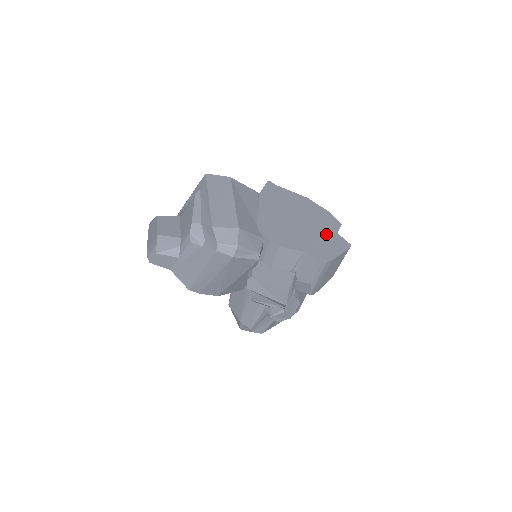
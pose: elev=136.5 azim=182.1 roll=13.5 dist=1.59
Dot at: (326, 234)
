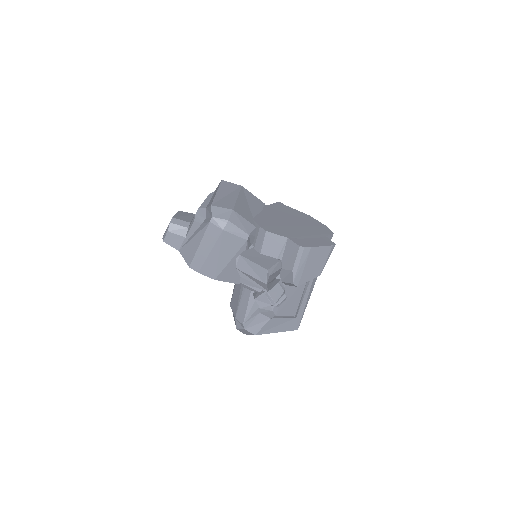
Dot at: (315, 234)
